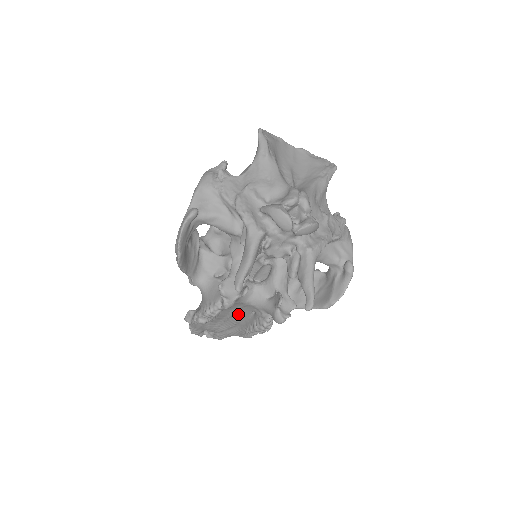
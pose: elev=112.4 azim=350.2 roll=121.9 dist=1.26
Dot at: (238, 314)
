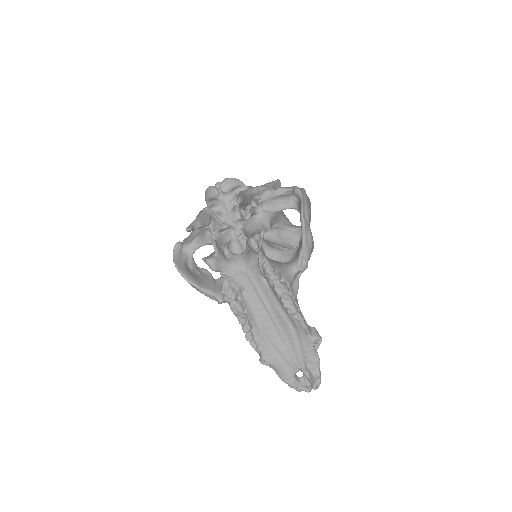
Dot at: (268, 301)
